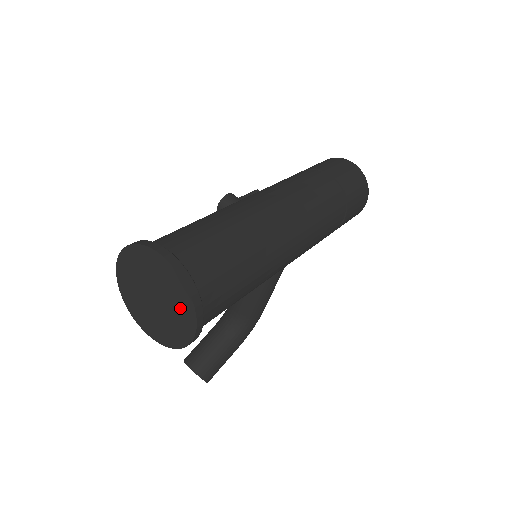
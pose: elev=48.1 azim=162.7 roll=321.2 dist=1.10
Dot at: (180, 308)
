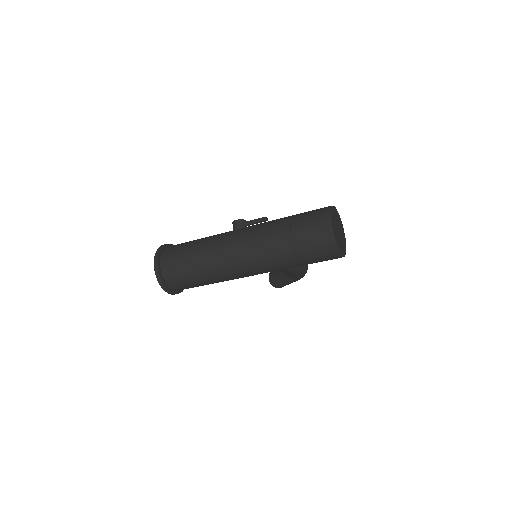
Dot at: occluded
